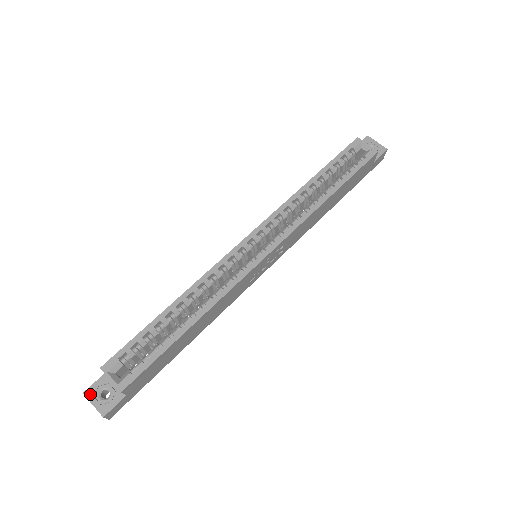
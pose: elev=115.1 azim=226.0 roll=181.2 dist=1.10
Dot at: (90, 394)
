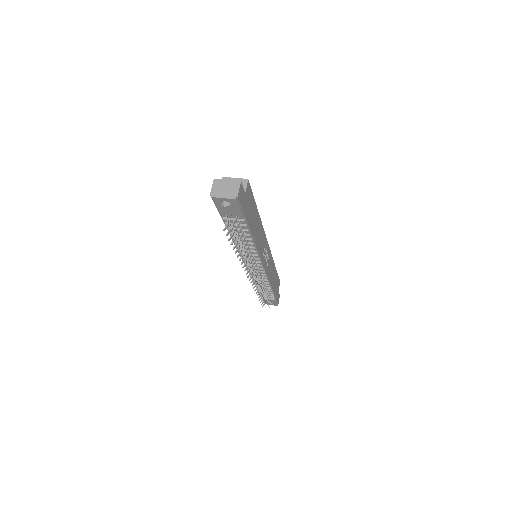
Dot at: (220, 181)
